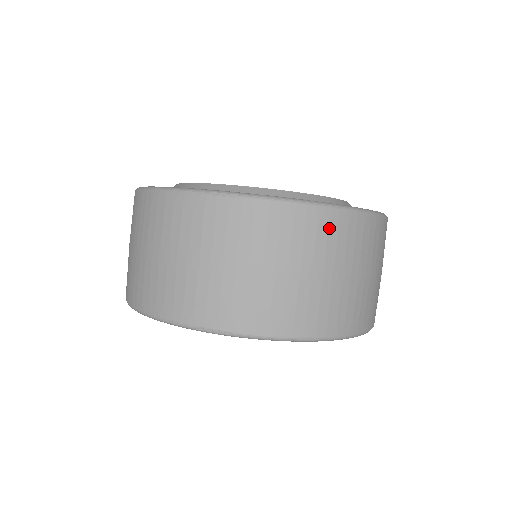
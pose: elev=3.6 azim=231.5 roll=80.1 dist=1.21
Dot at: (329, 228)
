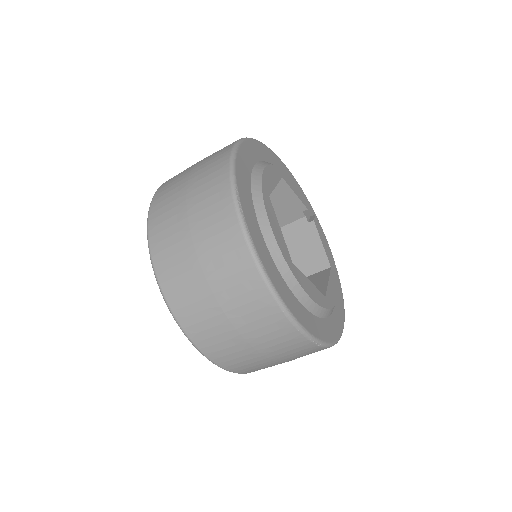
Dot at: occluded
